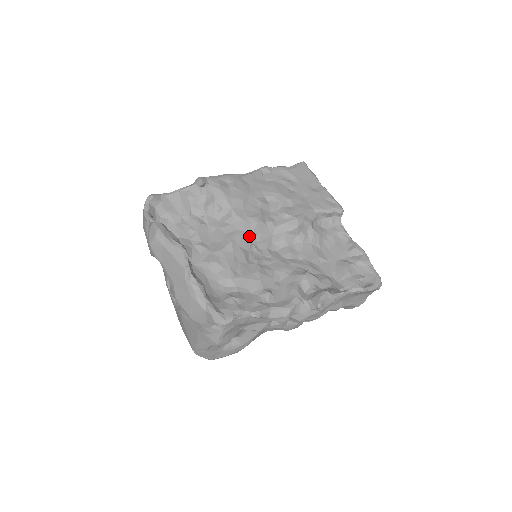
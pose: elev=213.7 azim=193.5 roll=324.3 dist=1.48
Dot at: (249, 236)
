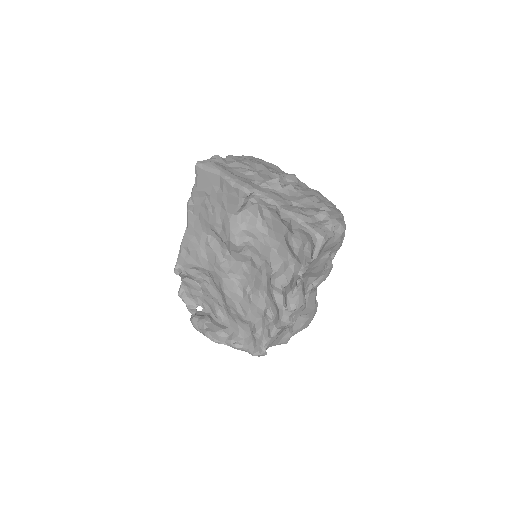
Dot at: (227, 278)
